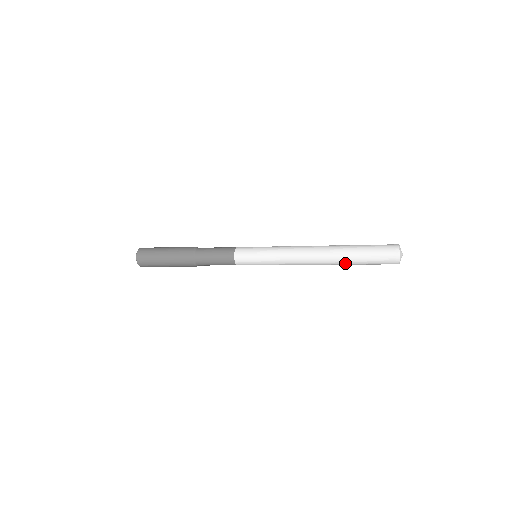
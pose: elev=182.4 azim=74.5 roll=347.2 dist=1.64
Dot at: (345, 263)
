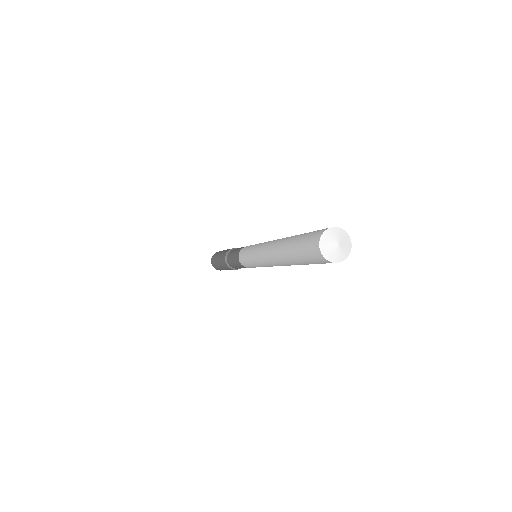
Dot at: occluded
